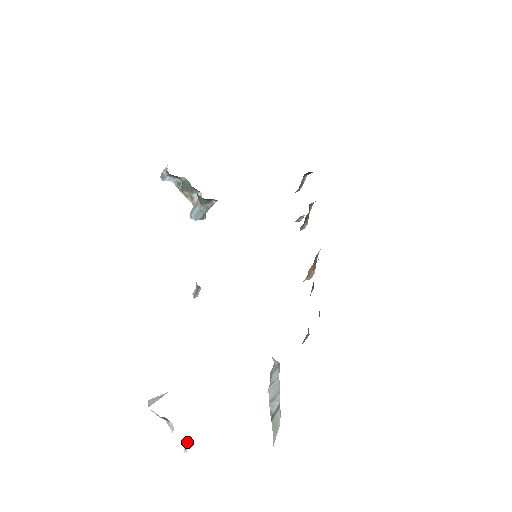
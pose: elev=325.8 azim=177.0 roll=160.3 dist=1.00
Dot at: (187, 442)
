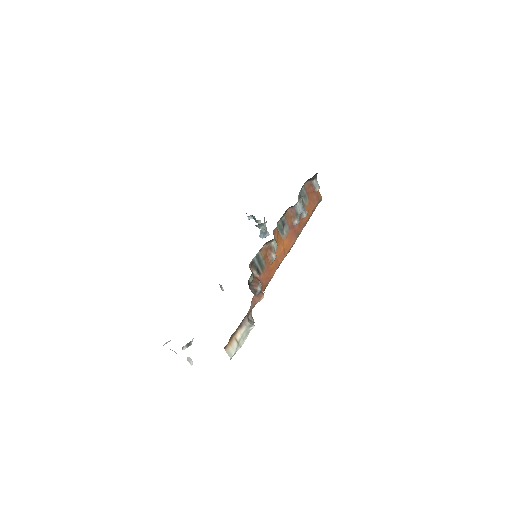
Dot at: (187, 360)
